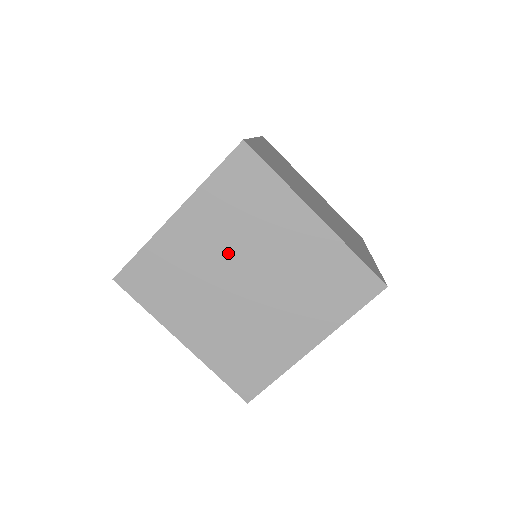
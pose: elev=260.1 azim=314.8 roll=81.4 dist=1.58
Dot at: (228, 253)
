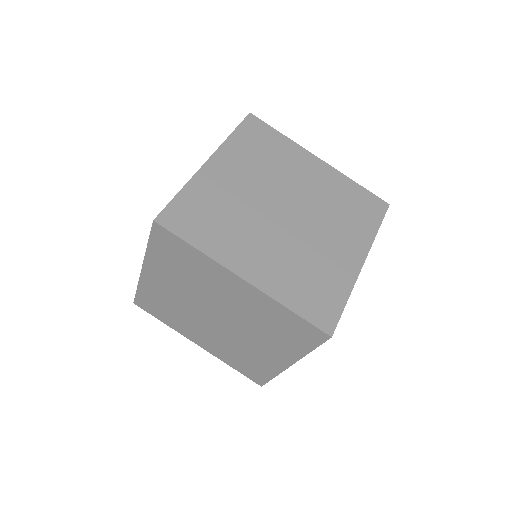
Dot at: (263, 188)
